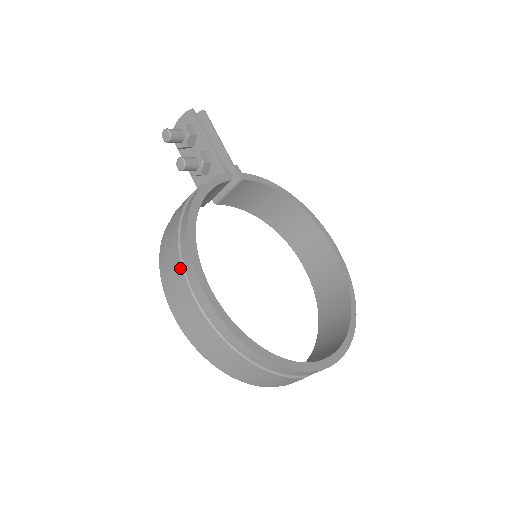
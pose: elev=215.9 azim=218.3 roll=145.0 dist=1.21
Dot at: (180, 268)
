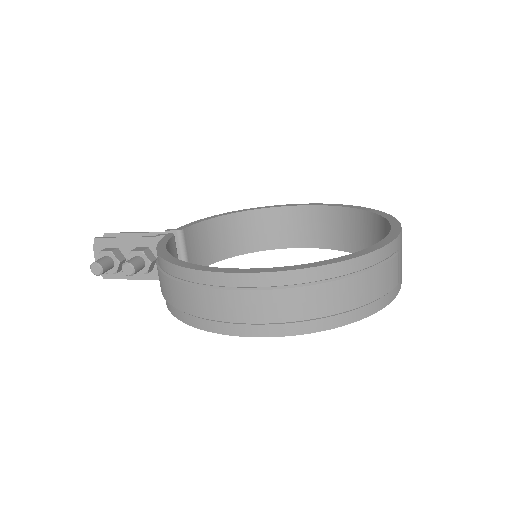
Dot at: (206, 291)
